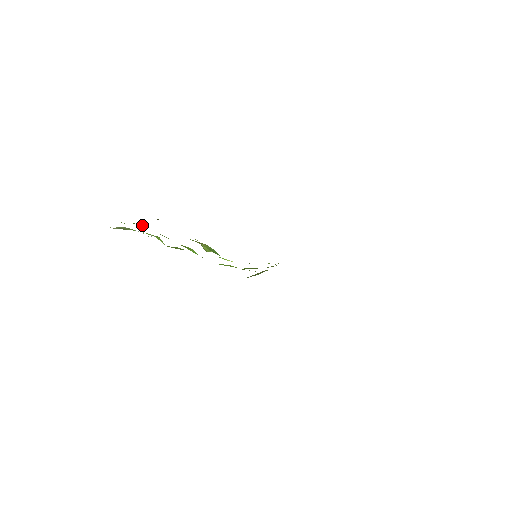
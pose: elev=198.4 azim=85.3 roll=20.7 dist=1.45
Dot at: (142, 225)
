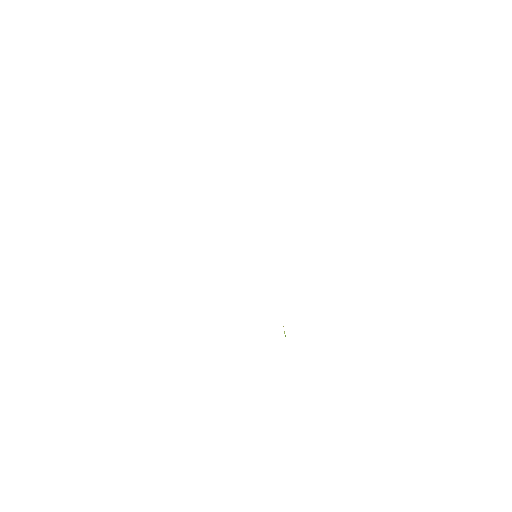
Dot at: occluded
